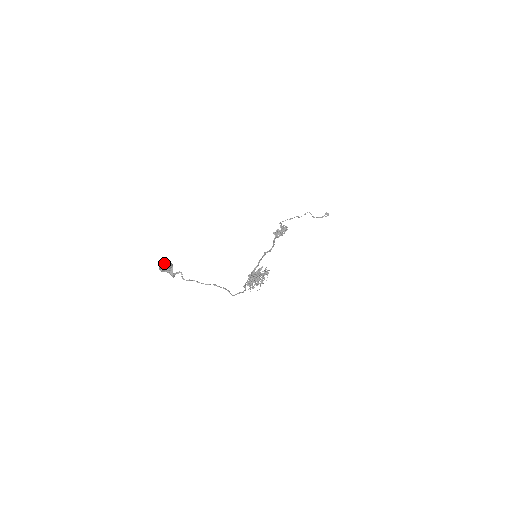
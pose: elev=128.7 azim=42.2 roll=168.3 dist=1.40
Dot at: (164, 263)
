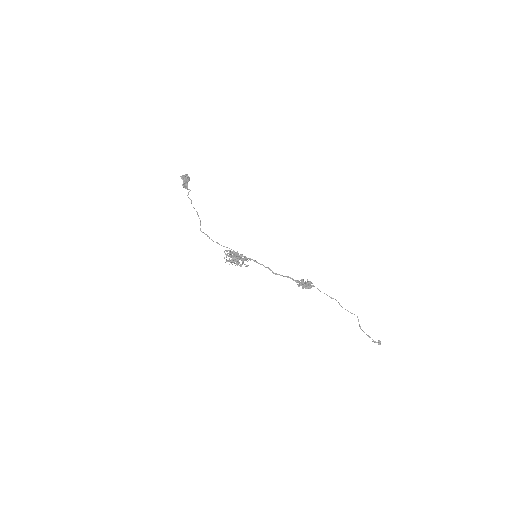
Dot at: (186, 175)
